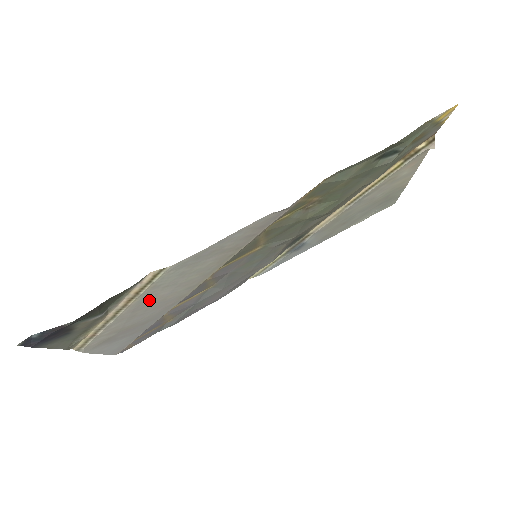
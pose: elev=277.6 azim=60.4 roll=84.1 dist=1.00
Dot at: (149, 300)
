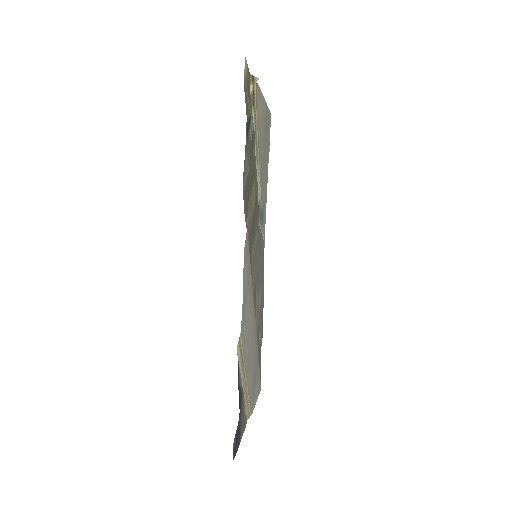
Dot at: (248, 354)
